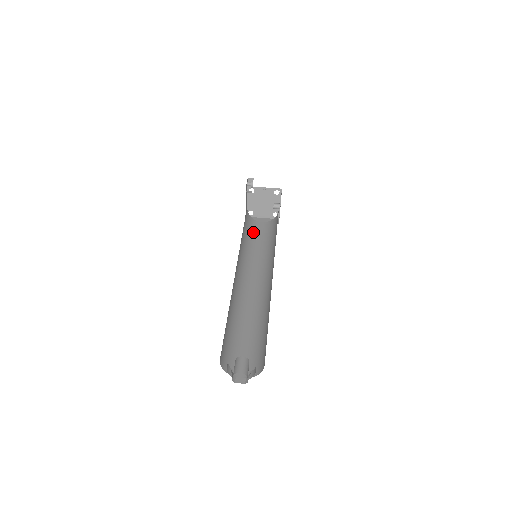
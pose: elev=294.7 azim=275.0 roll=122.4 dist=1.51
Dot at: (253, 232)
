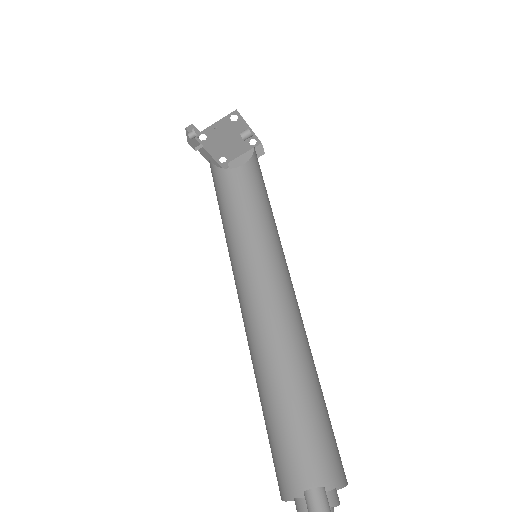
Dot at: (239, 194)
